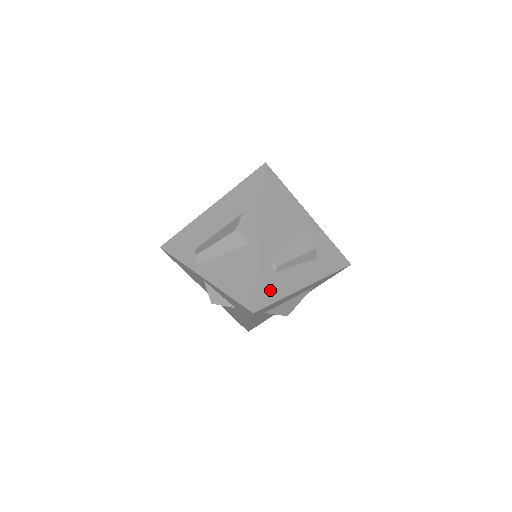
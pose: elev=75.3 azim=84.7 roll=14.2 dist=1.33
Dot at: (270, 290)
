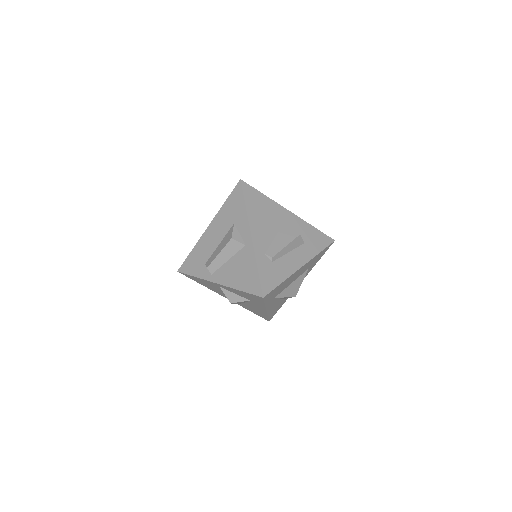
Dot at: (272, 277)
